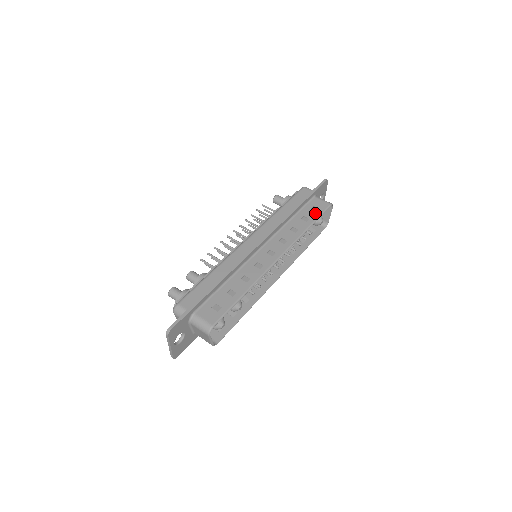
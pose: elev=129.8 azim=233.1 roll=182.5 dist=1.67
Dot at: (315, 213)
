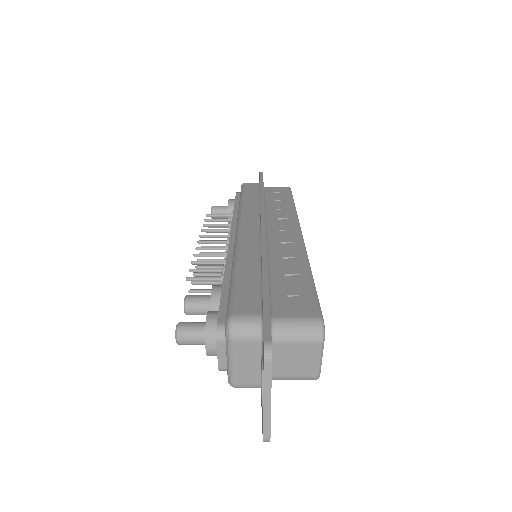
Dot at: (284, 195)
